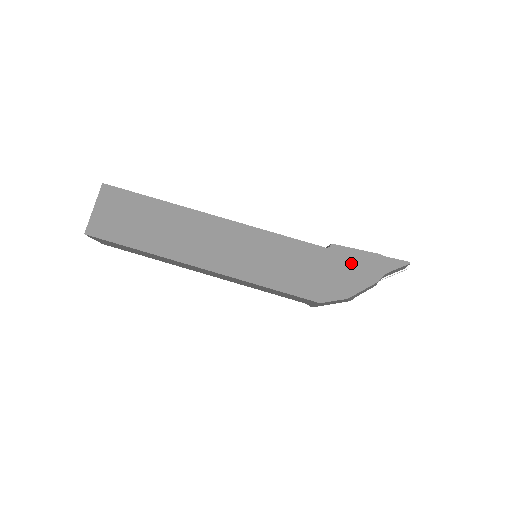
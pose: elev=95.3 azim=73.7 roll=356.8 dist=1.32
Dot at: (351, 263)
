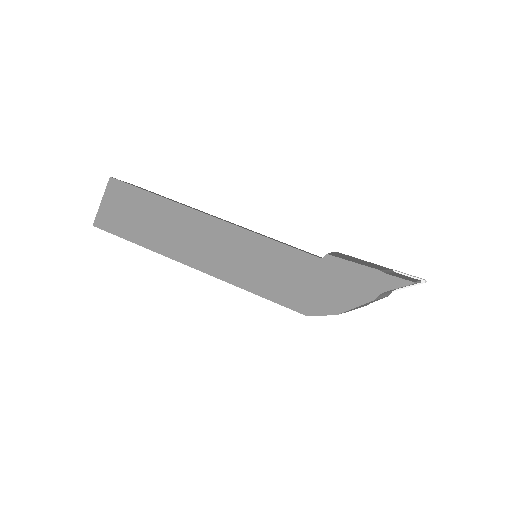
Dot at: (345, 277)
